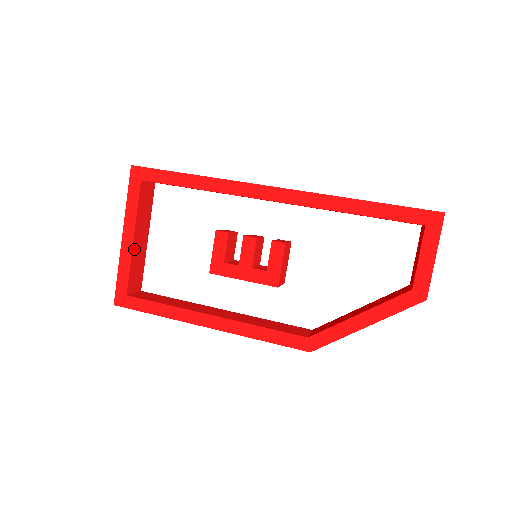
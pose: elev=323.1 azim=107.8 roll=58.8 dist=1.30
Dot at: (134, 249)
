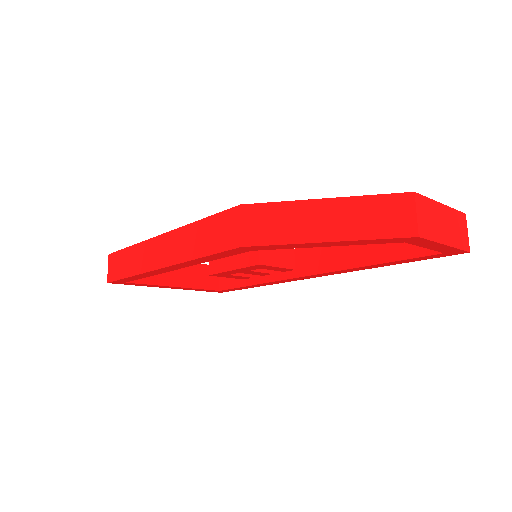
Dot at: occluded
